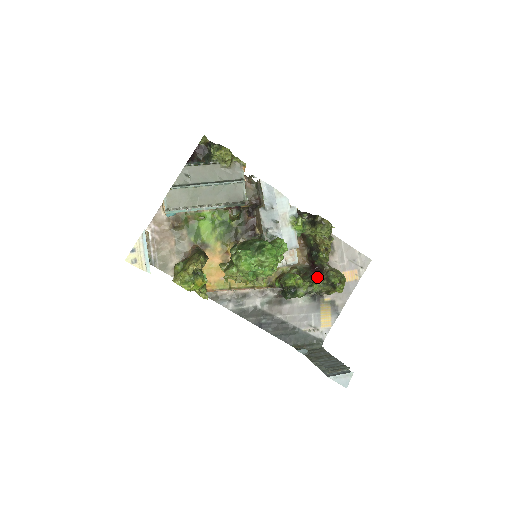
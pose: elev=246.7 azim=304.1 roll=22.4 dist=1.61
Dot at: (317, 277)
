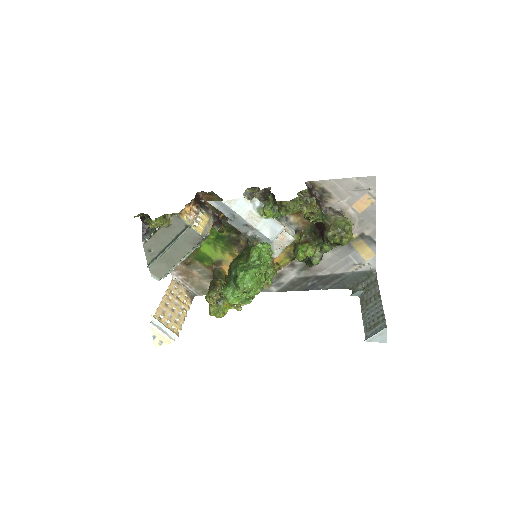
Dot at: (323, 237)
